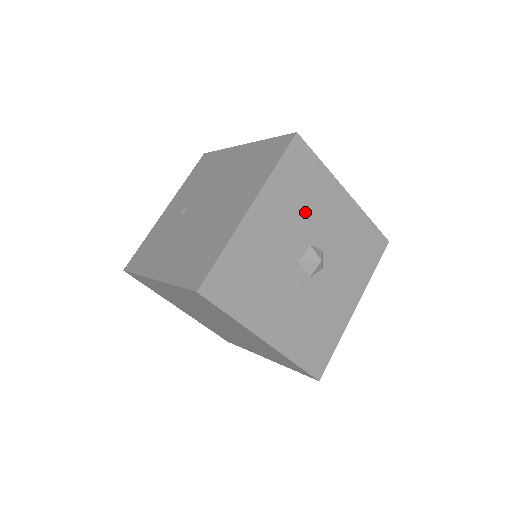
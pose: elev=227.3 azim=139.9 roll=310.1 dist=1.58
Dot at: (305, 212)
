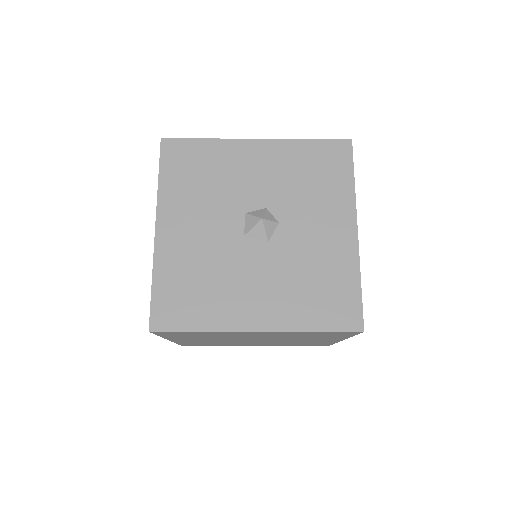
Dot at: (218, 191)
